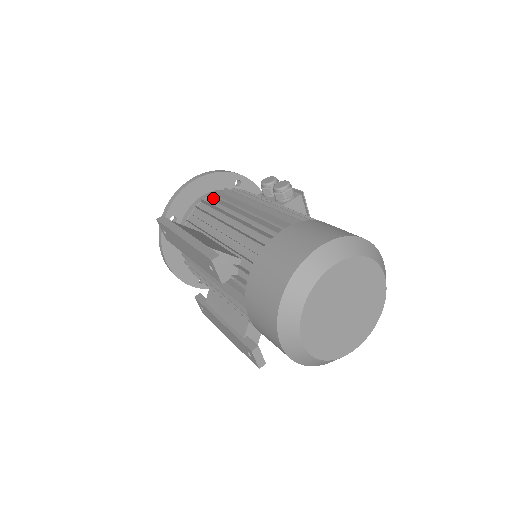
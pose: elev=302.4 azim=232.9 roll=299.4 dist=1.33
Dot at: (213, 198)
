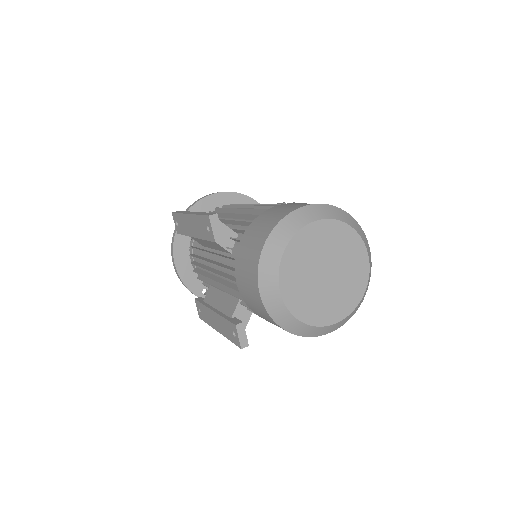
Dot at: (226, 207)
